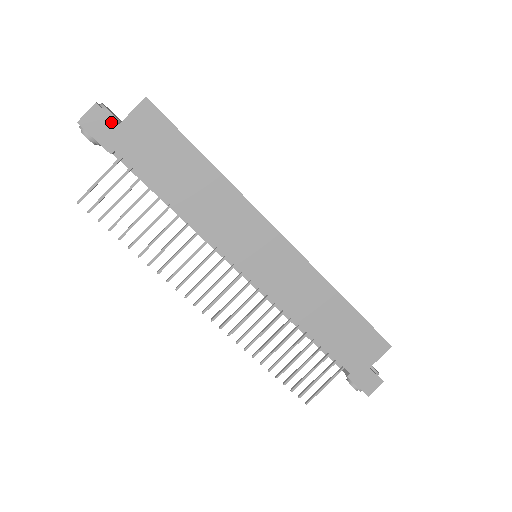
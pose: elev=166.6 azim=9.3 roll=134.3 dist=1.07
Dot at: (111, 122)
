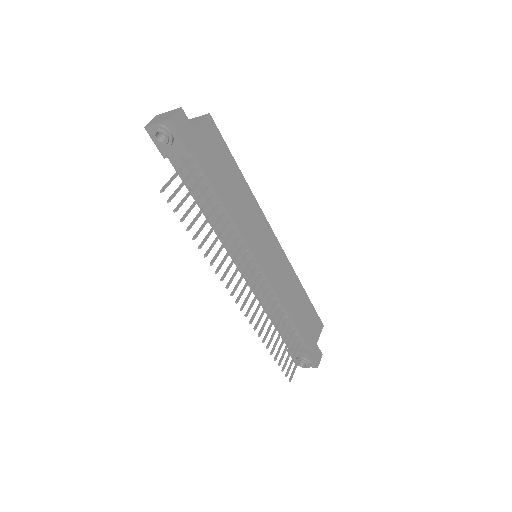
Dot at: (190, 126)
